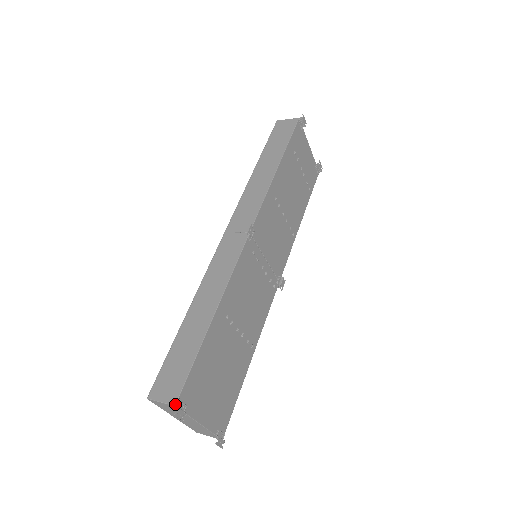
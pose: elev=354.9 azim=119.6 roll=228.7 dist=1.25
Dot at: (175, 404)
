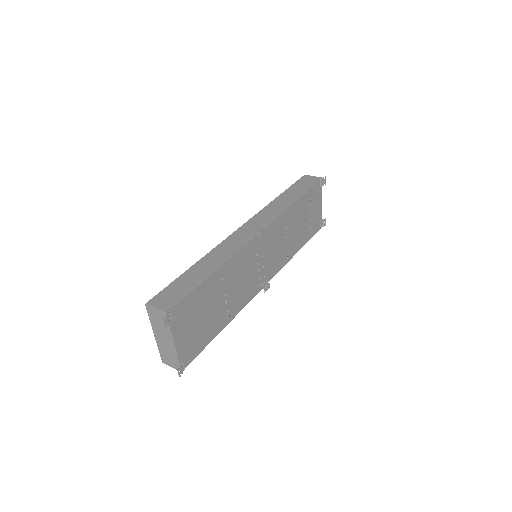
Dot at: (166, 311)
